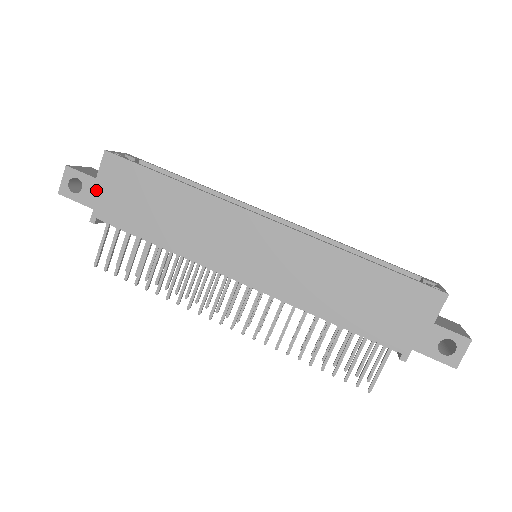
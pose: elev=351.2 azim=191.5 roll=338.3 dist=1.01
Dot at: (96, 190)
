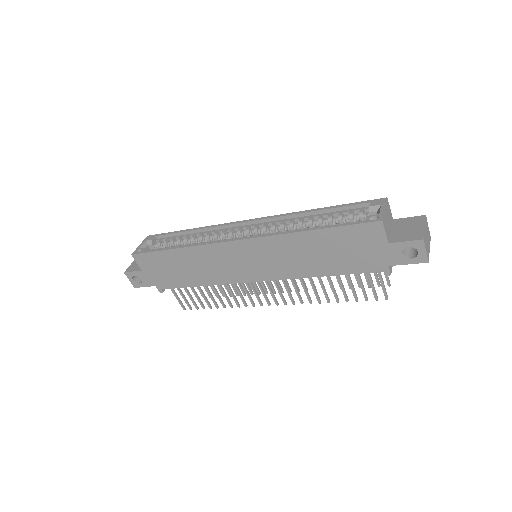
Dot at: (147, 276)
